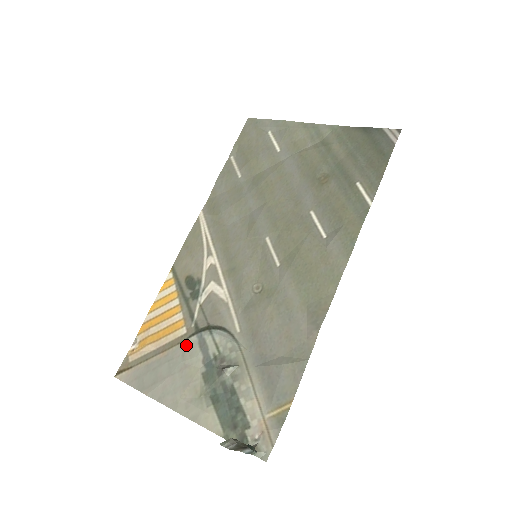
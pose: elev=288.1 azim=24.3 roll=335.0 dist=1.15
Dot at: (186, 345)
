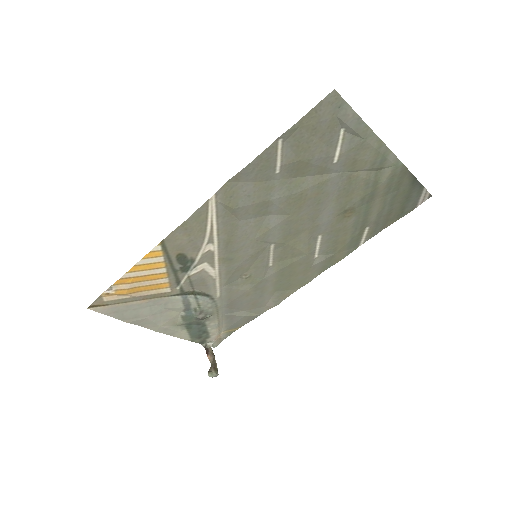
Dot at: (169, 300)
